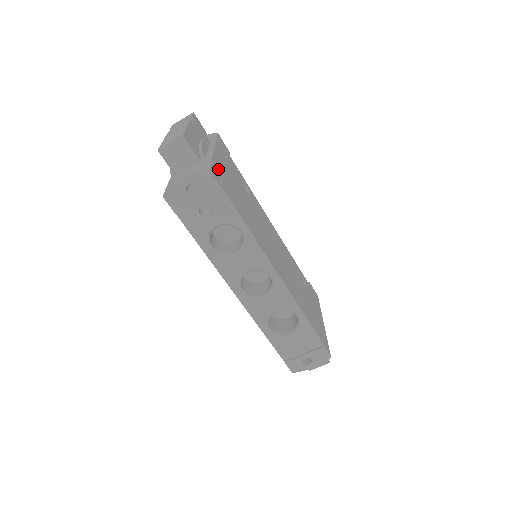
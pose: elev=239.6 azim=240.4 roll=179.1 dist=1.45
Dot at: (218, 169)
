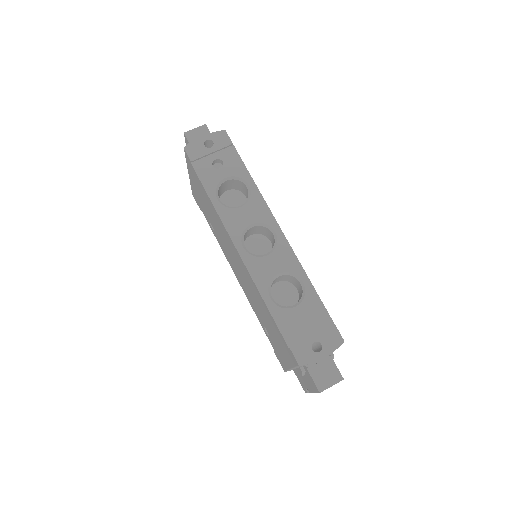
Dot at: occluded
